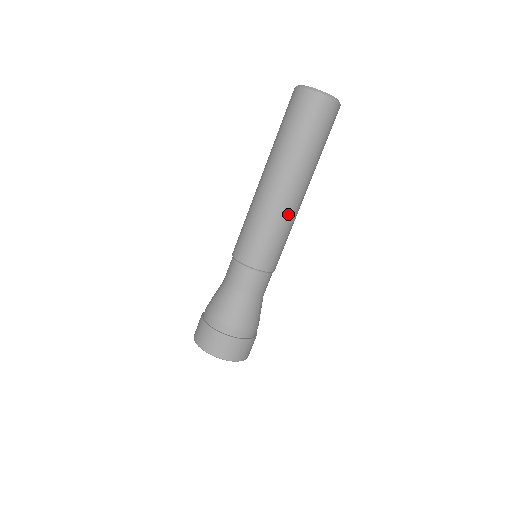
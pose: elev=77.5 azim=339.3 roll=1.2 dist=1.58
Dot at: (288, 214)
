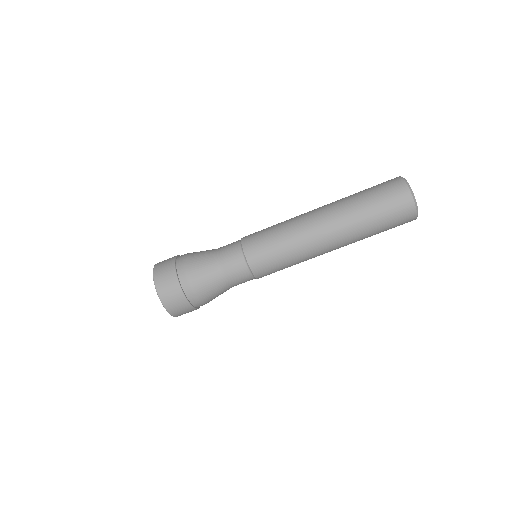
Dot at: (306, 247)
